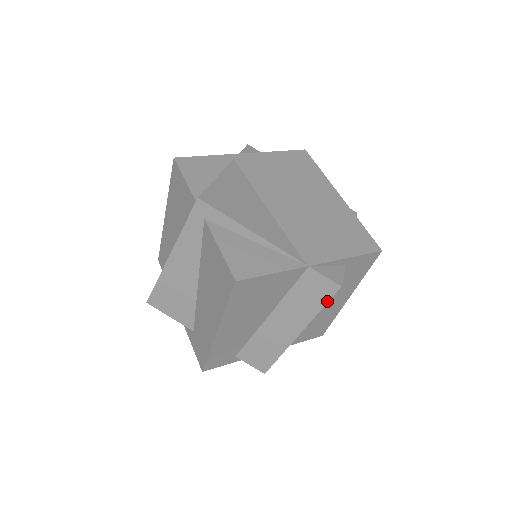
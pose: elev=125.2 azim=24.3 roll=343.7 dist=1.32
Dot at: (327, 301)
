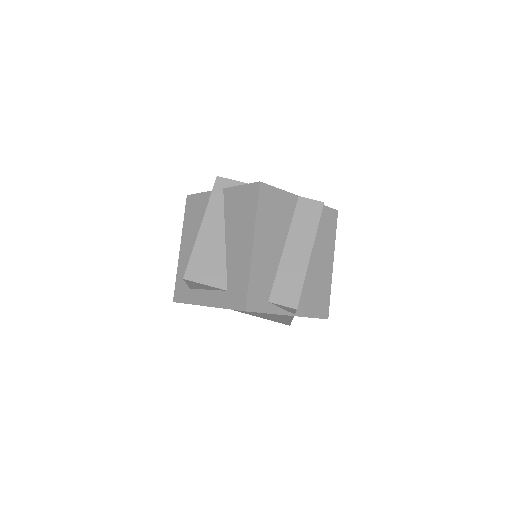
Dot at: (319, 217)
